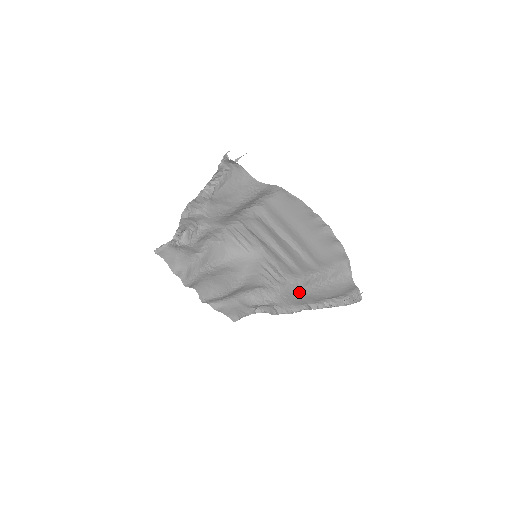
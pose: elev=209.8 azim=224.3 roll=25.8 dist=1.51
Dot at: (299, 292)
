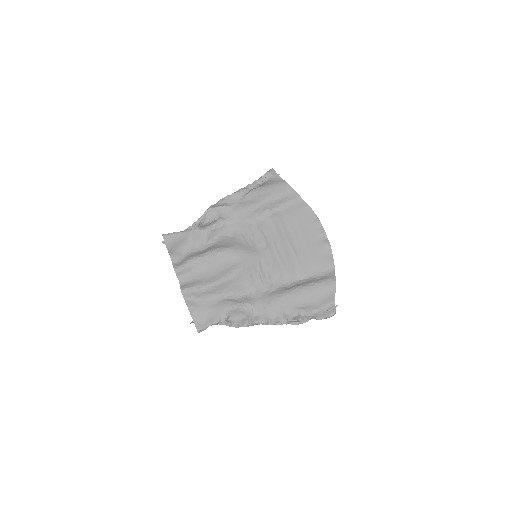
Dot at: (283, 294)
